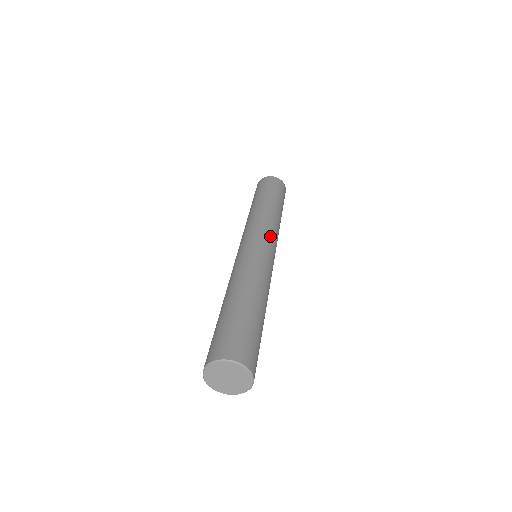
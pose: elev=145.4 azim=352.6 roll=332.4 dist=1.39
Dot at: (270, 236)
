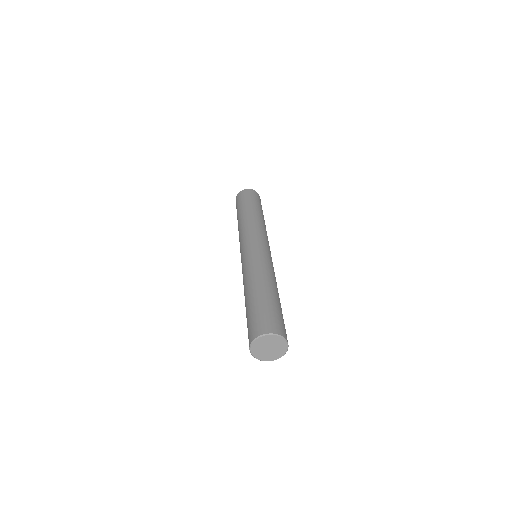
Dot at: (252, 236)
